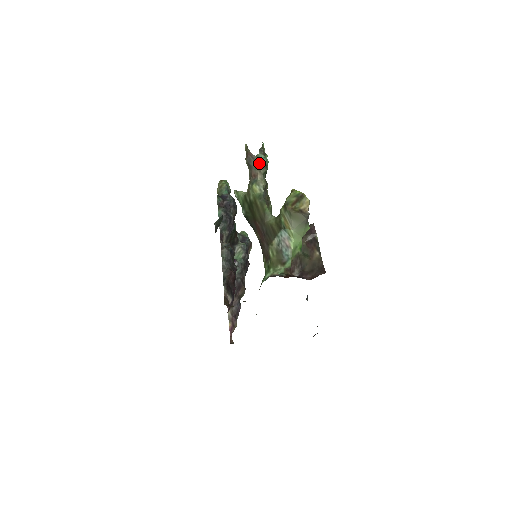
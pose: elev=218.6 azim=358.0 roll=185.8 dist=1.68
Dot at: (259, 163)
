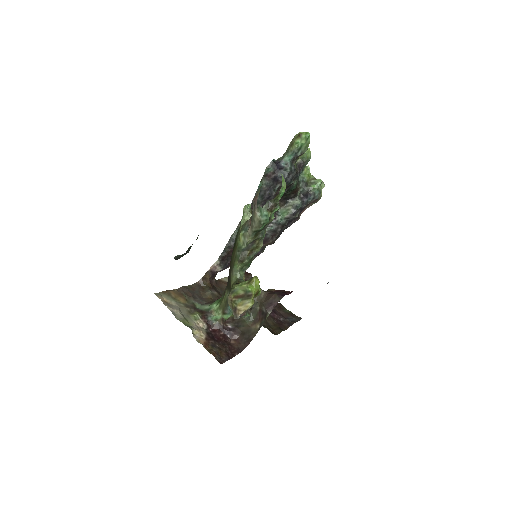
Dot at: (255, 219)
